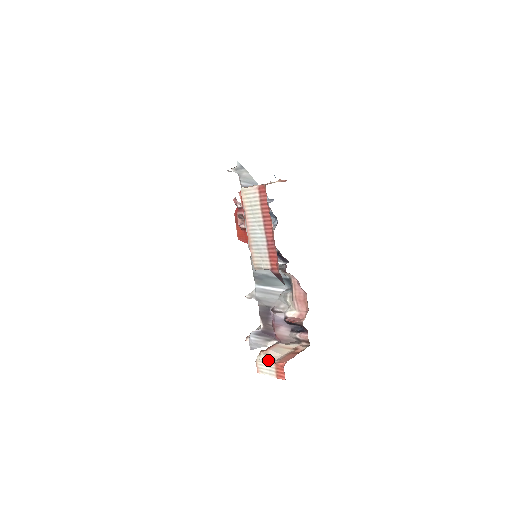
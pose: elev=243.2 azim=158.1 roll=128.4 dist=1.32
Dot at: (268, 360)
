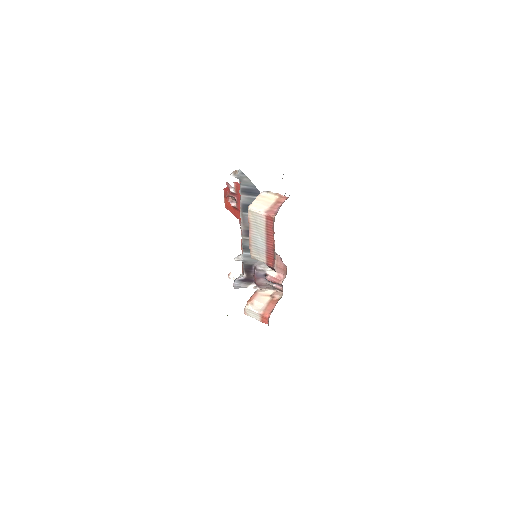
Dot at: (255, 310)
